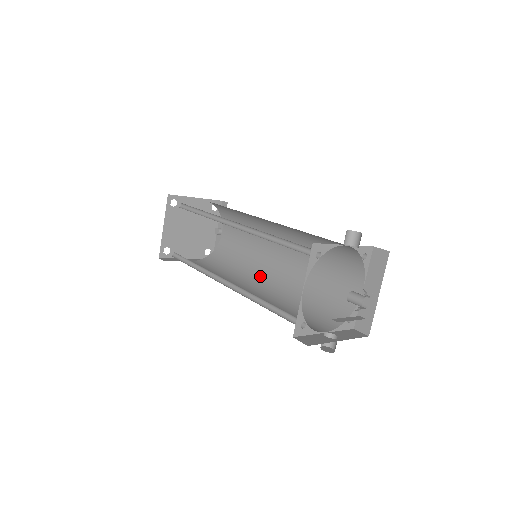
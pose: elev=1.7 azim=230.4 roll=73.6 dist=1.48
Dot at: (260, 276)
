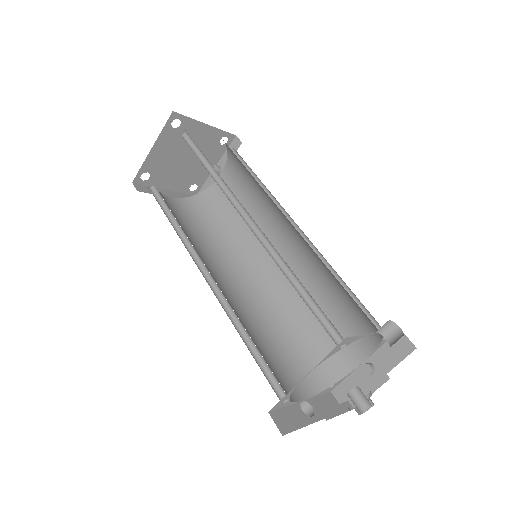
Dot at: (248, 265)
